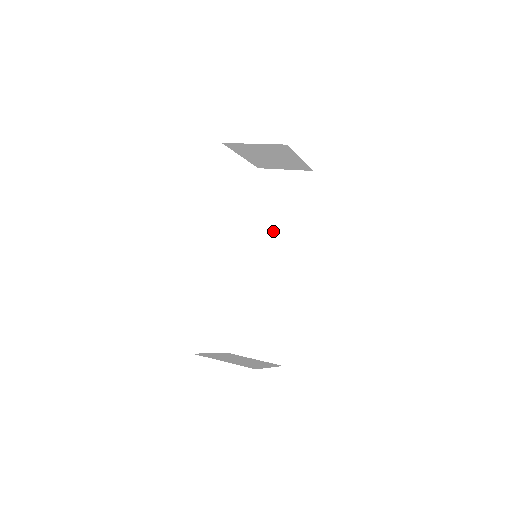
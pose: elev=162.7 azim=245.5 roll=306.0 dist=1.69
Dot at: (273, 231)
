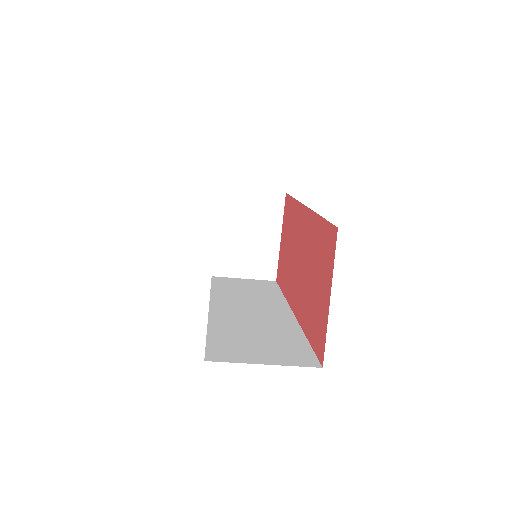
Dot at: (245, 296)
